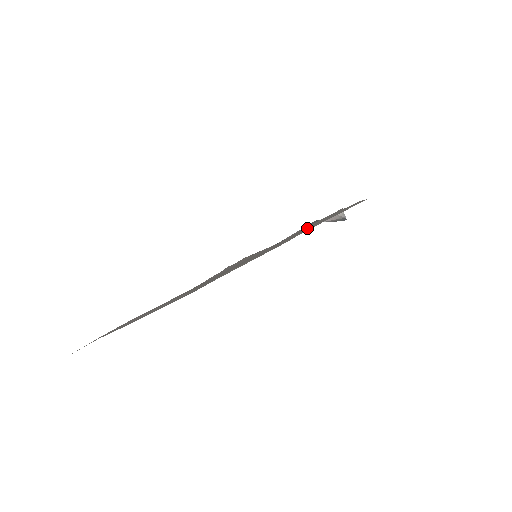
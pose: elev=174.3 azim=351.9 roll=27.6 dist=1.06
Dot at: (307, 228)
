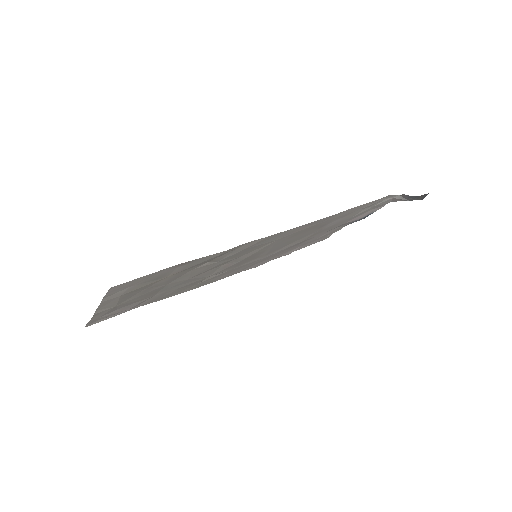
Dot at: (188, 269)
